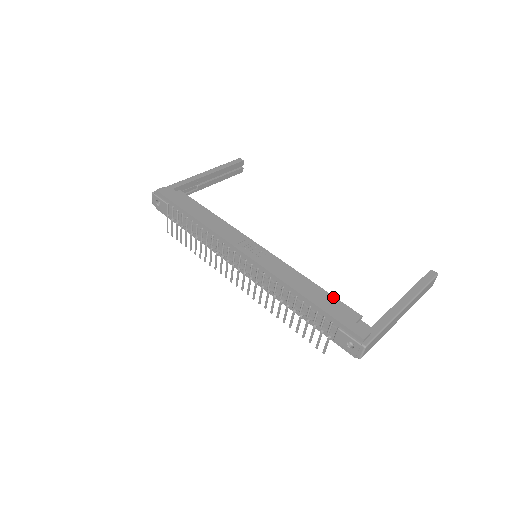
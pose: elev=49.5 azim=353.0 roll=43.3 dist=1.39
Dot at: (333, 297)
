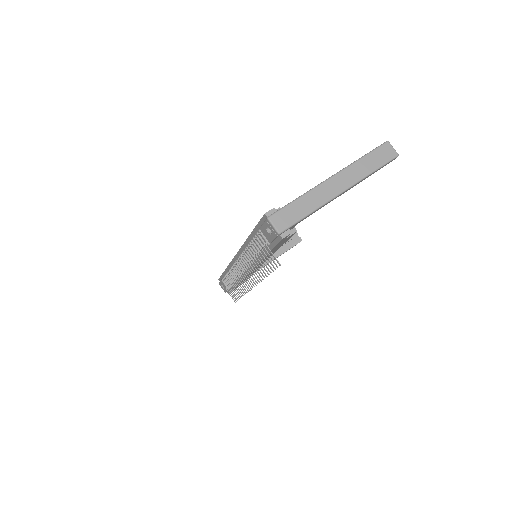
Dot at: occluded
